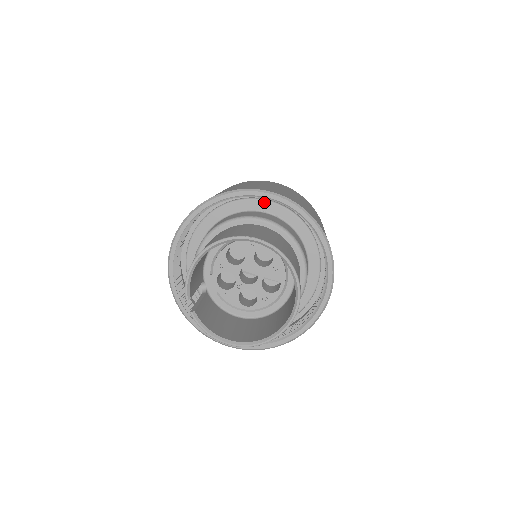
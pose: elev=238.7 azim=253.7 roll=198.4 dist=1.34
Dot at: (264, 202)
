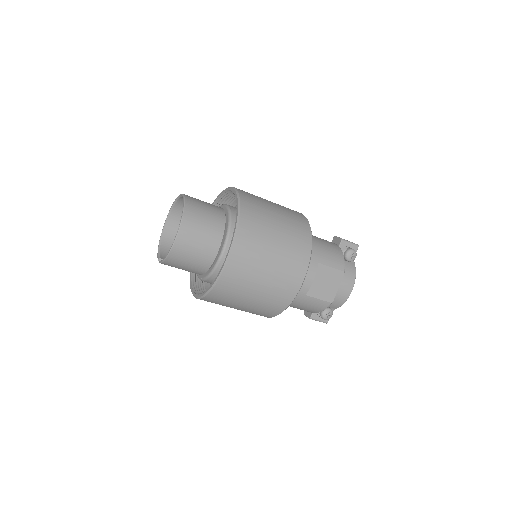
Dot at: occluded
